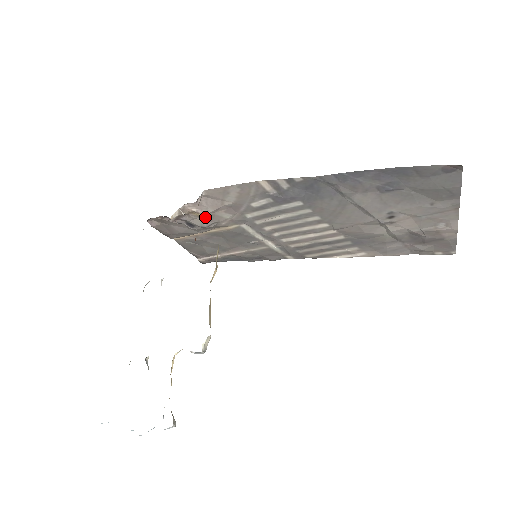
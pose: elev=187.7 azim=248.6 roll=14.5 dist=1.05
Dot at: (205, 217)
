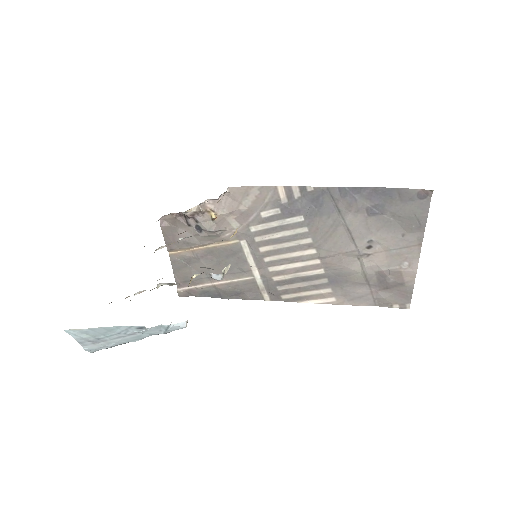
Dot at: (217, 219)
